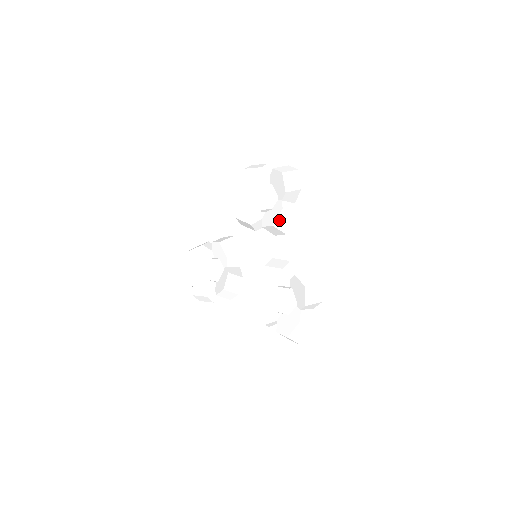
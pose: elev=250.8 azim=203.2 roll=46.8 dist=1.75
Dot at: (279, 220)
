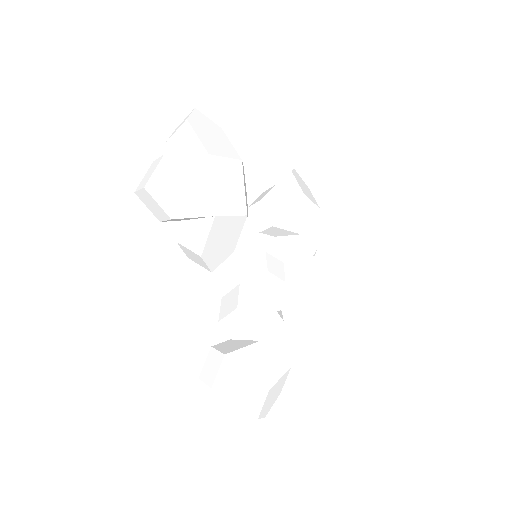
Dot at: (188, 254)
